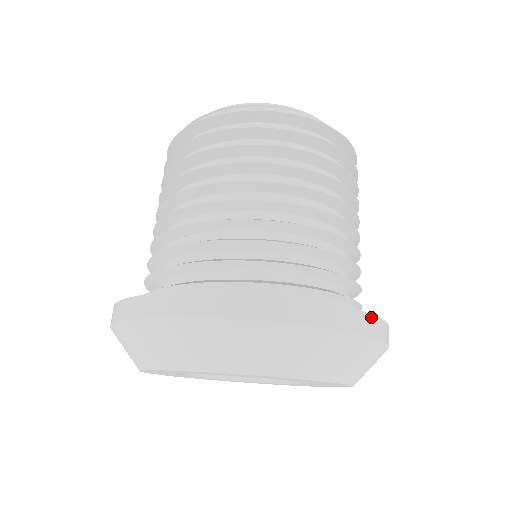
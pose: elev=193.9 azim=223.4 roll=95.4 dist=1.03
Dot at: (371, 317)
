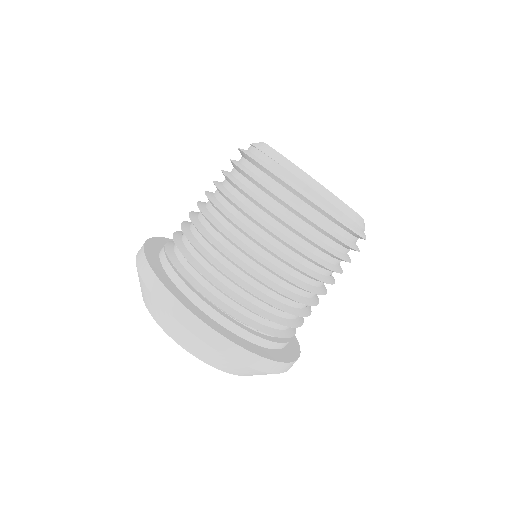
Dot at: (219, 335)
